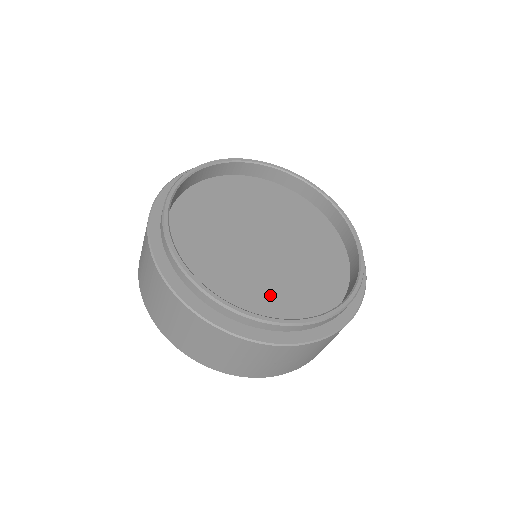
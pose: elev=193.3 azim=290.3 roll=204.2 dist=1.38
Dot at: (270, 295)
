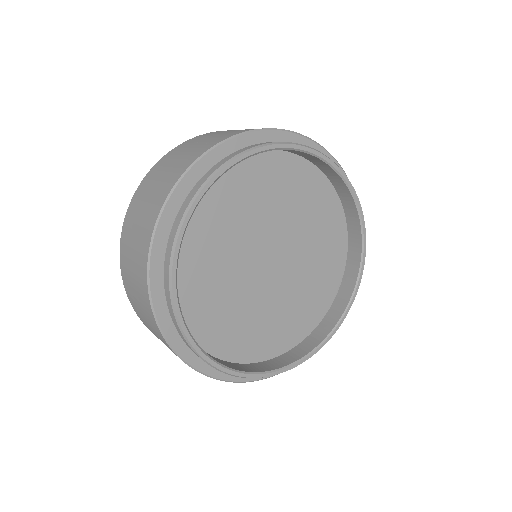
Dot at: (250, 326)
